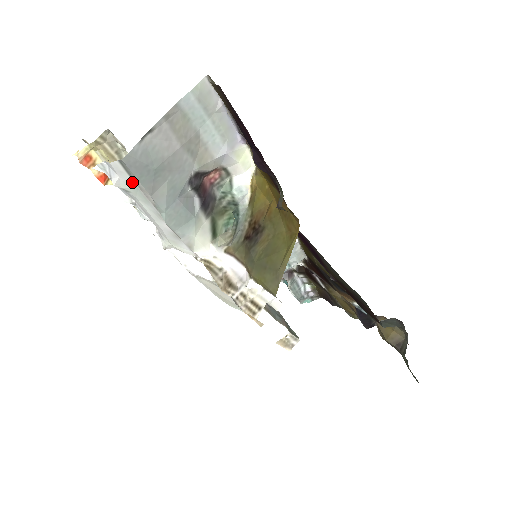
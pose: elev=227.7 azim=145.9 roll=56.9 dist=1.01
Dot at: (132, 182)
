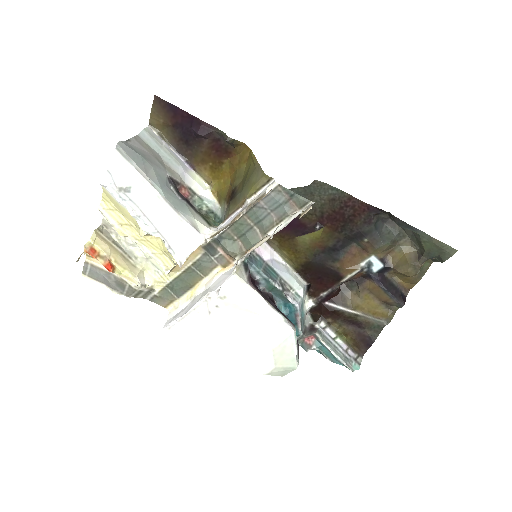
Dot at: (130, 167)
